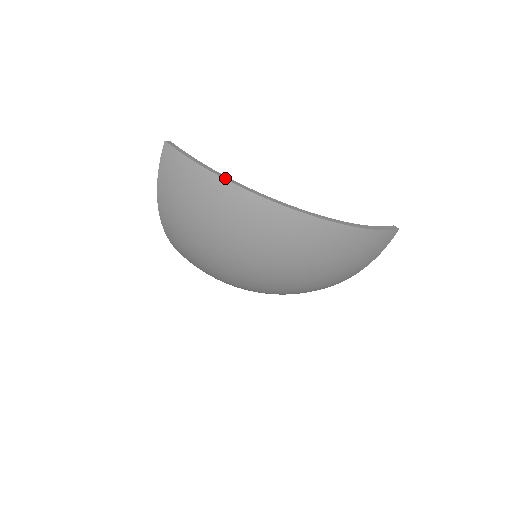
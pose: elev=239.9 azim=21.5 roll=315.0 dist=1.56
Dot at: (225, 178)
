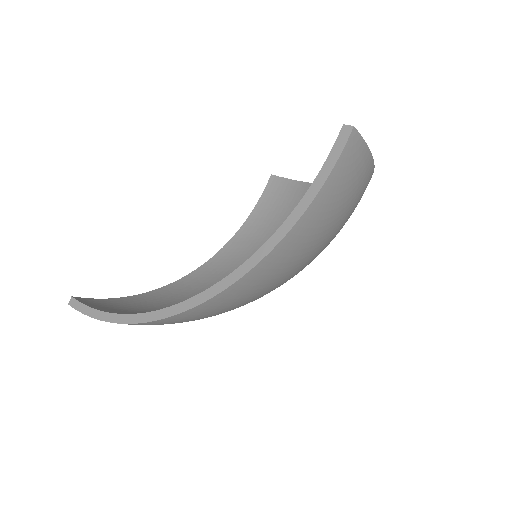
Dot at: (127, 321)
